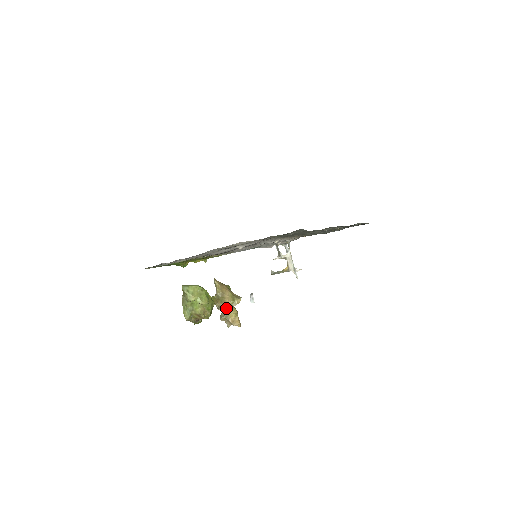
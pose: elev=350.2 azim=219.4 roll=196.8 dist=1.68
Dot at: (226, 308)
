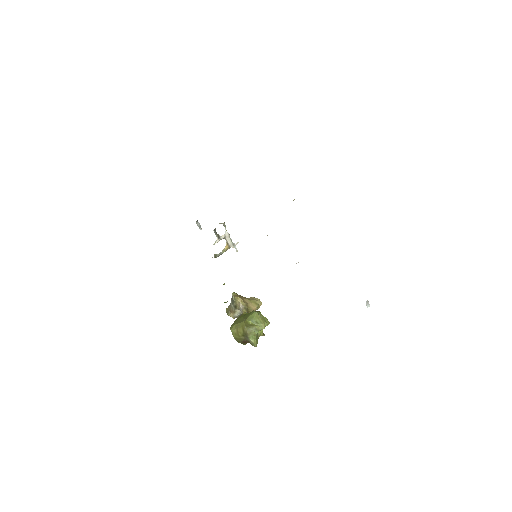
Dot at: occluded
